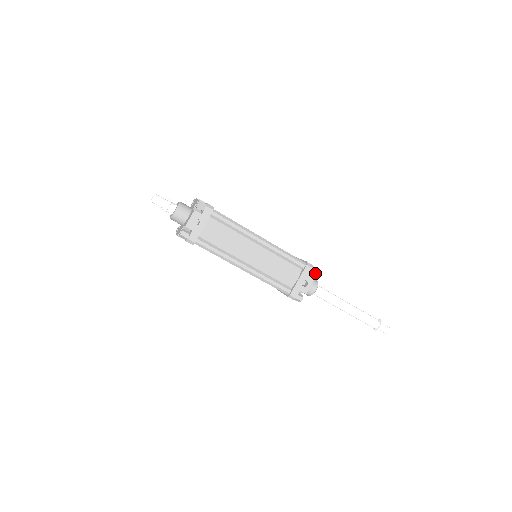
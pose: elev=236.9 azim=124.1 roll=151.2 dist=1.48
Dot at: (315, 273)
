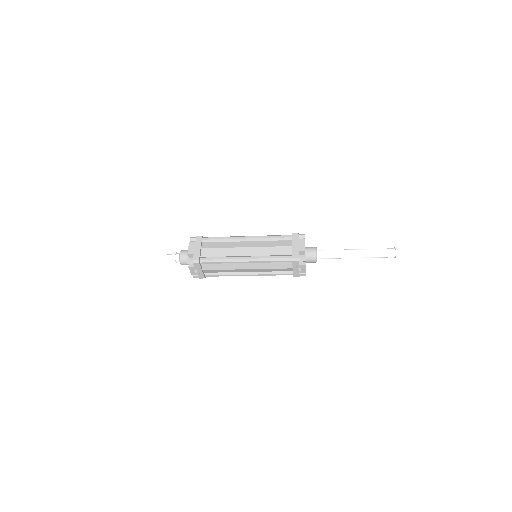
Dot at: (304, 261)
